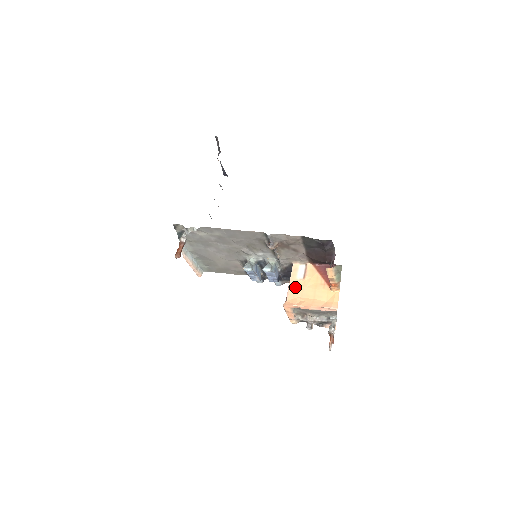
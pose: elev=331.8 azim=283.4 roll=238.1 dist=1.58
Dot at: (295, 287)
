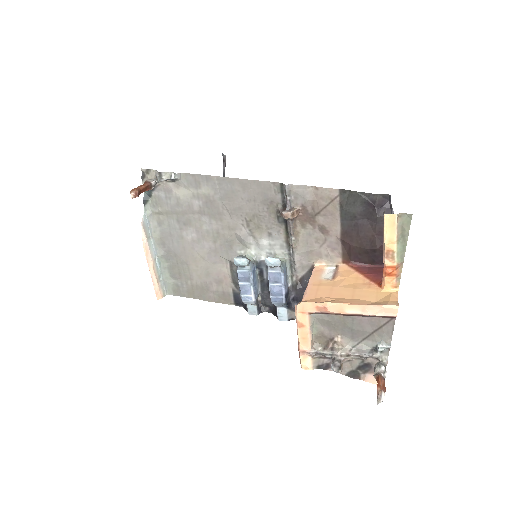
Dot at: (318, 286)
